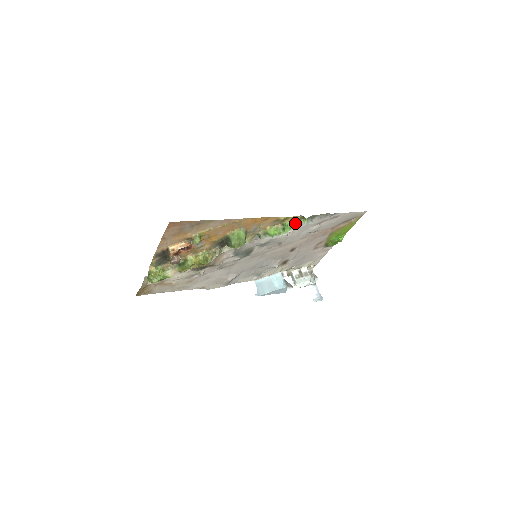
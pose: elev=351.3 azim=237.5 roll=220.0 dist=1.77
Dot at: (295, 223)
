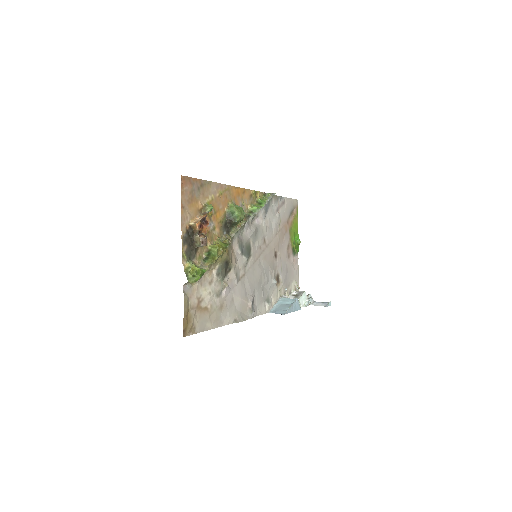
Dot at: (264, 198)
